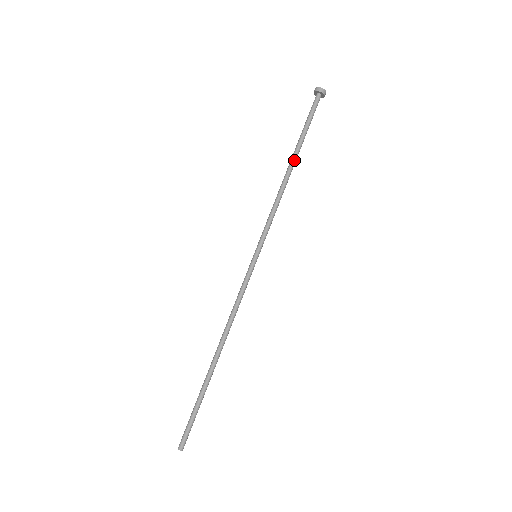
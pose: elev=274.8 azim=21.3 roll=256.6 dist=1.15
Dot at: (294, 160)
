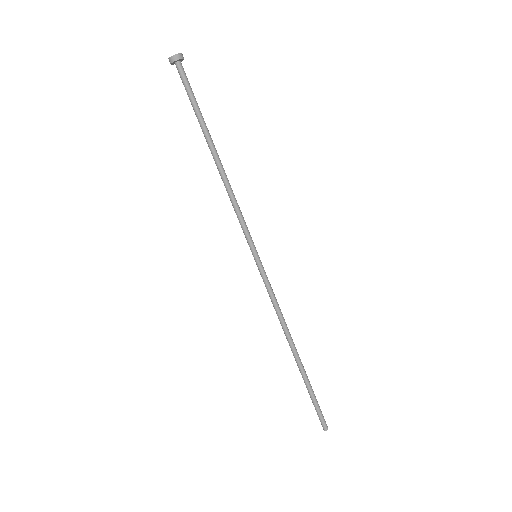
Dot at: (211, 149)
